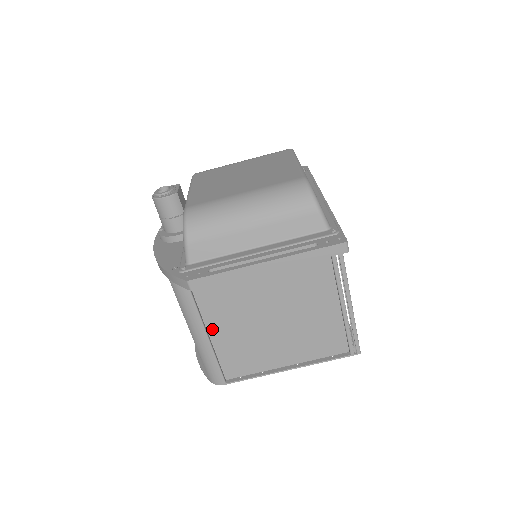
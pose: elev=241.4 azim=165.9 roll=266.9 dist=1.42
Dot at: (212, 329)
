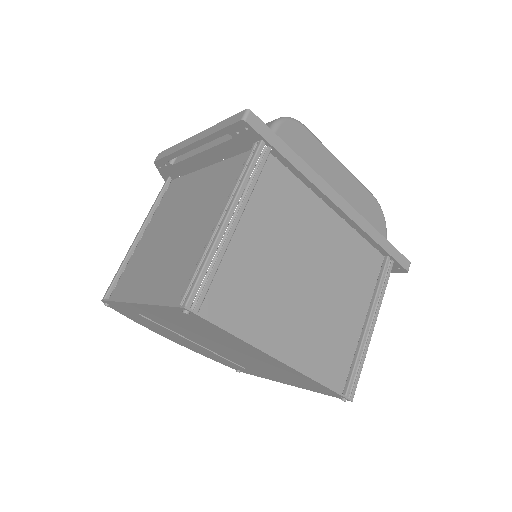
Dot at: (146, 235)
